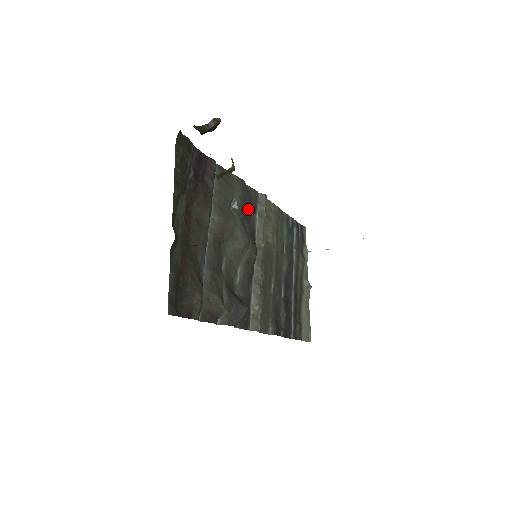
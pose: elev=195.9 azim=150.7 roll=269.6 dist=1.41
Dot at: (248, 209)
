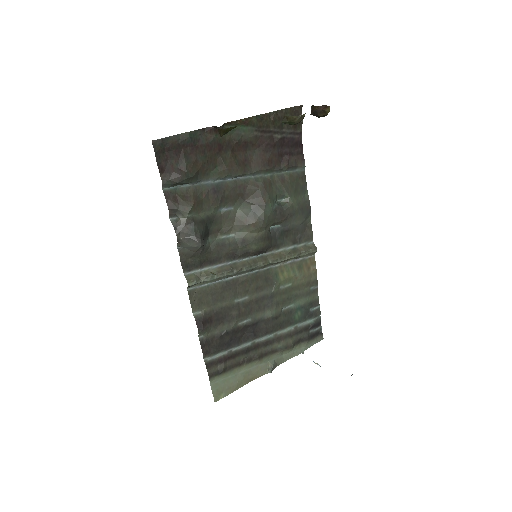
Dot at: (291, 230)
